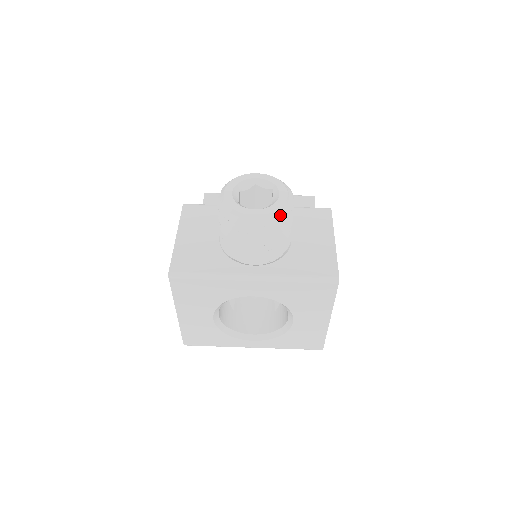
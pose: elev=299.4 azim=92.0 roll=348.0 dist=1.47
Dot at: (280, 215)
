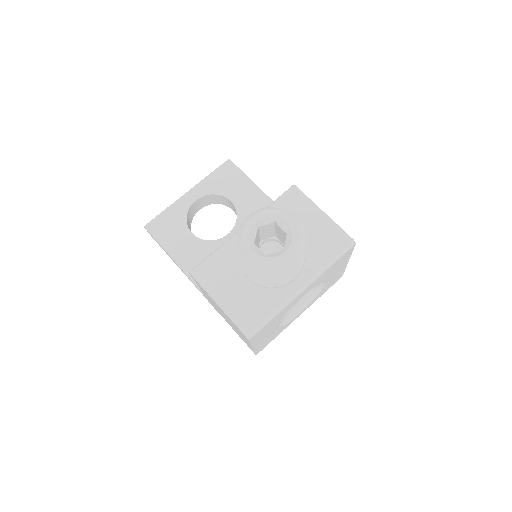
Dot at: (302, 240)
